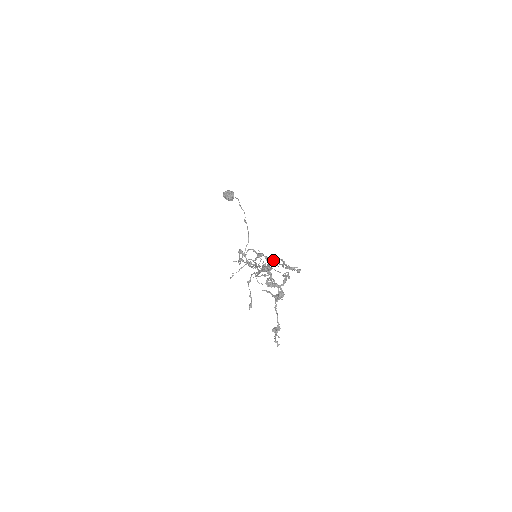
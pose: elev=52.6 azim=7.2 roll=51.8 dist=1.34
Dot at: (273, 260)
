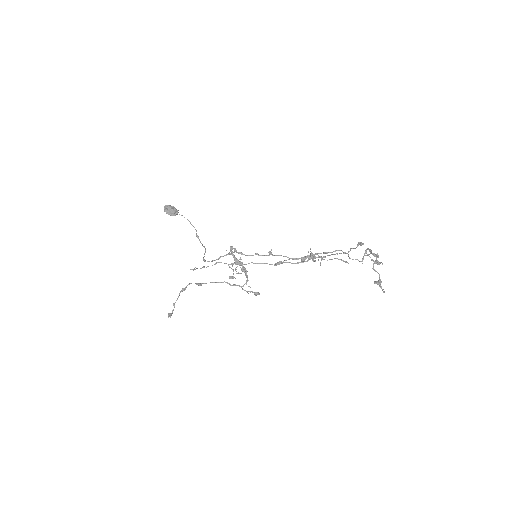
Dot at: (246, 272)
